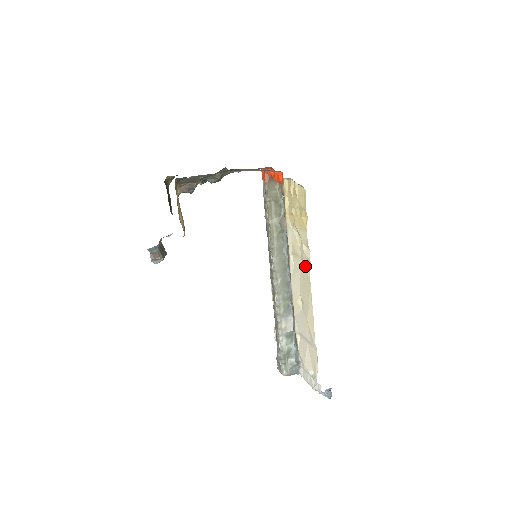
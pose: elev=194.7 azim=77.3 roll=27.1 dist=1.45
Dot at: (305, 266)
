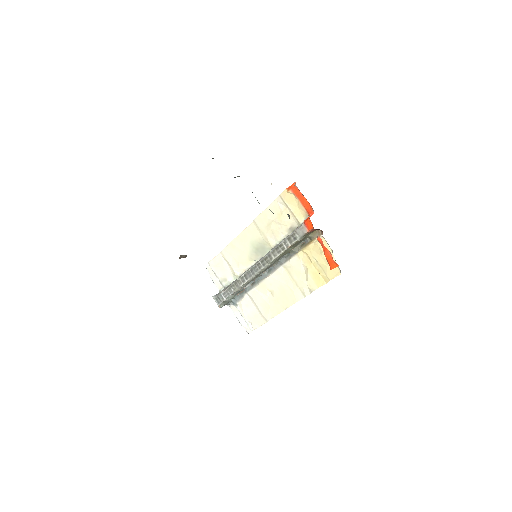
Dot at: (297, 292)
